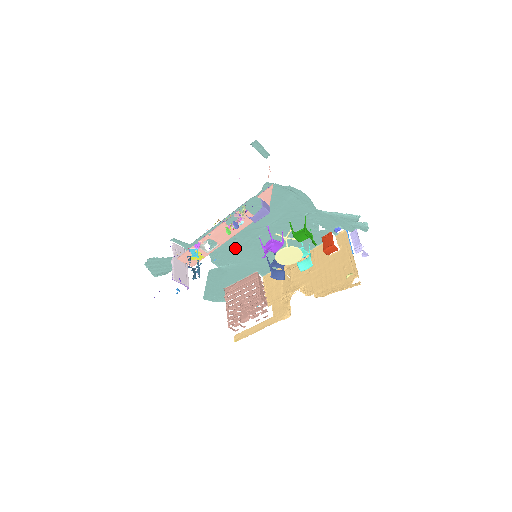
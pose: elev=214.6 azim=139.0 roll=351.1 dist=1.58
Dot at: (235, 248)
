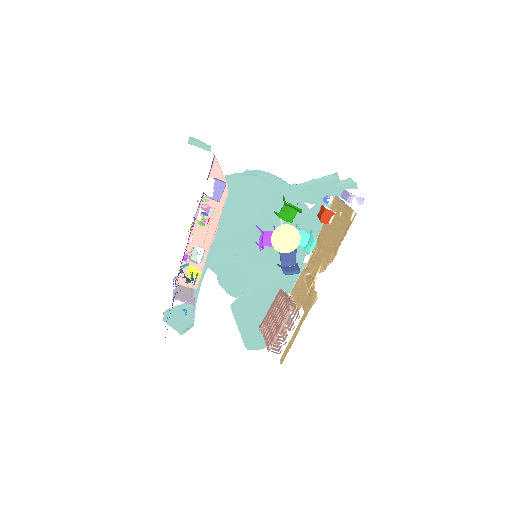
Dot at: (241, 267)
